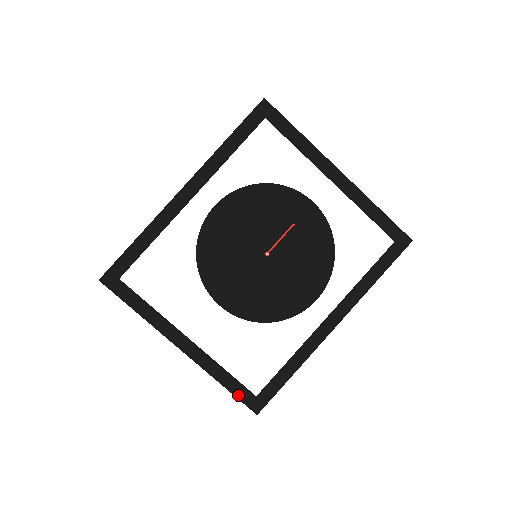
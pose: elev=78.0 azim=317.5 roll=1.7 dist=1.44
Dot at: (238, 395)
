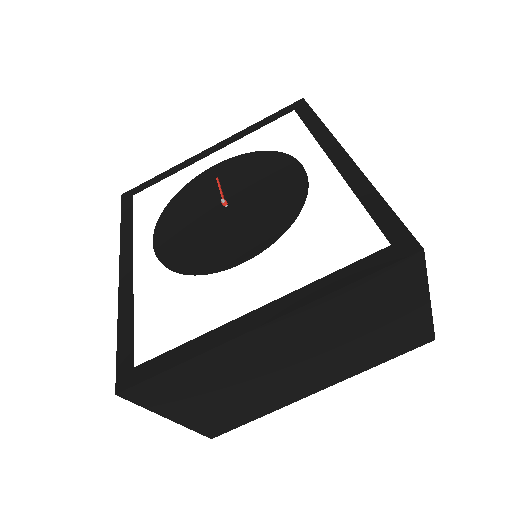
Dot at: (376, 268)
